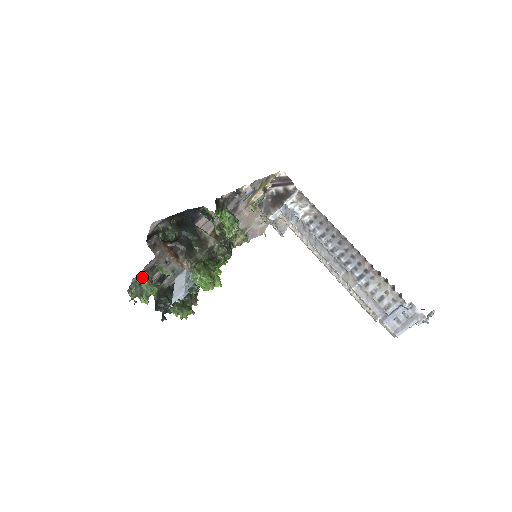
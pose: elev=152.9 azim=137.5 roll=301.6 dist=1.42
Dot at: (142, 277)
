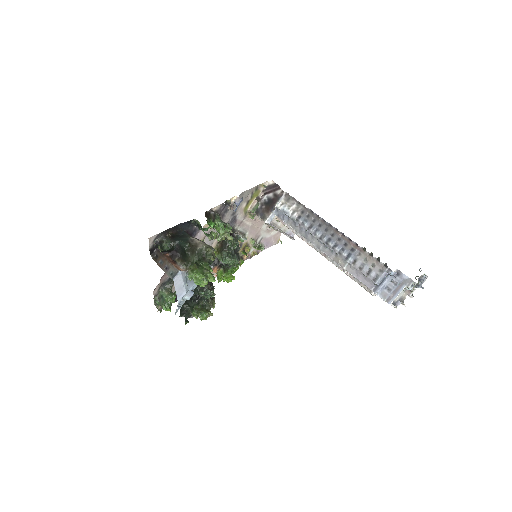
Dot at: (162, 289)
